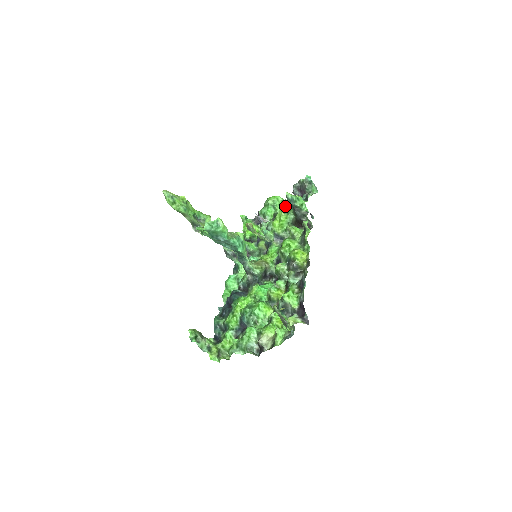
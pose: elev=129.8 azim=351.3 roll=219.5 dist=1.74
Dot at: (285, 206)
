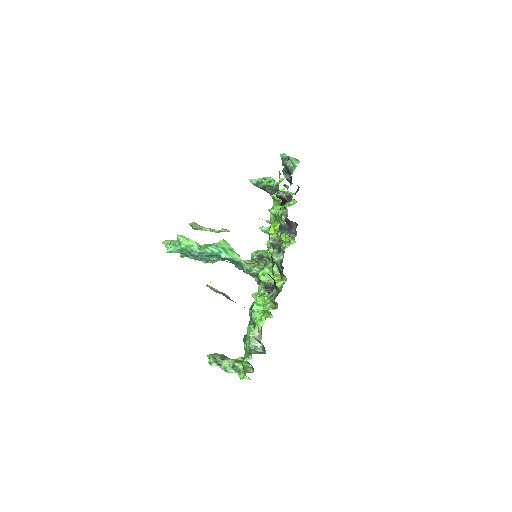
Dot at: occluded
